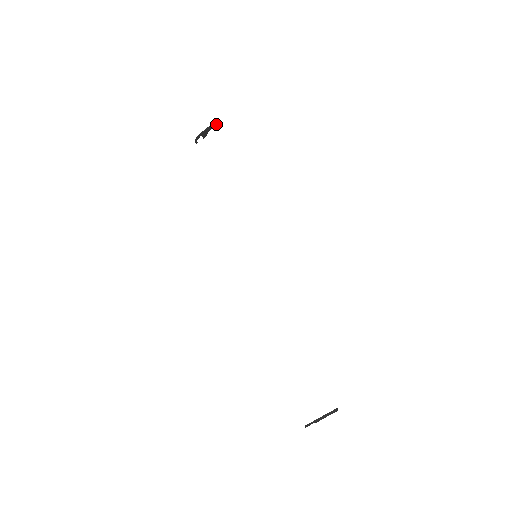
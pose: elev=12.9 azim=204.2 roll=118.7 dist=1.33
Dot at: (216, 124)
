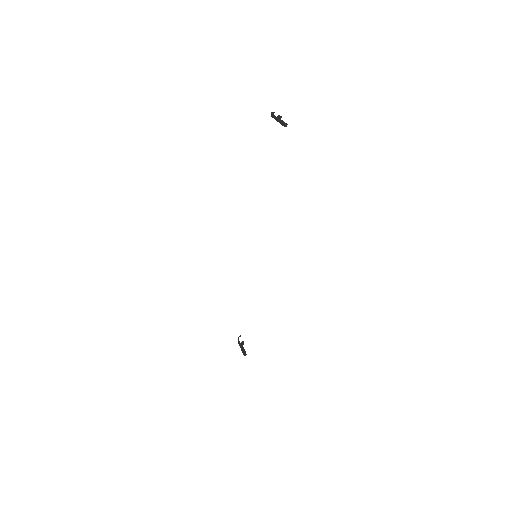
Dot at: (284, 125)
